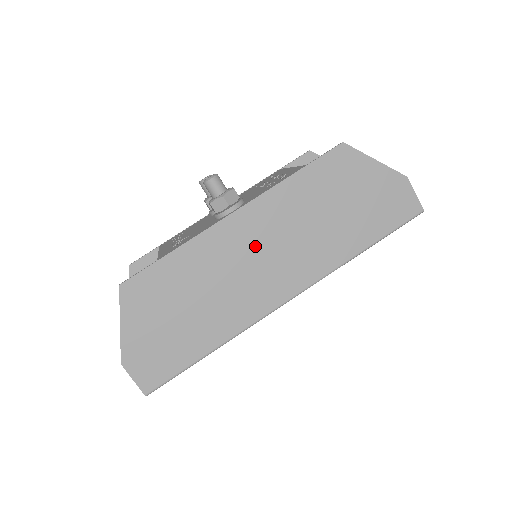
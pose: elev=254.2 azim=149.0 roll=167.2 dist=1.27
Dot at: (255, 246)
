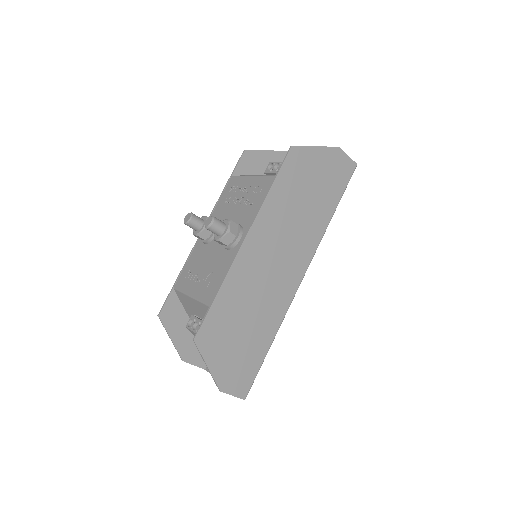
Dot at: (268, 255)
